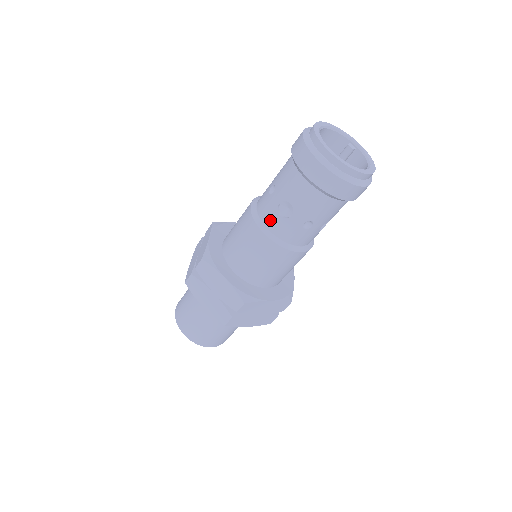
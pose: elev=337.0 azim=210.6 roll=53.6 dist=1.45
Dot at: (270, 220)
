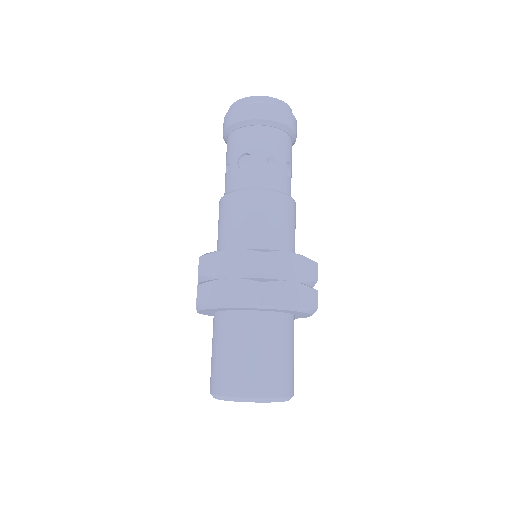
Dot at: (239, 181)
